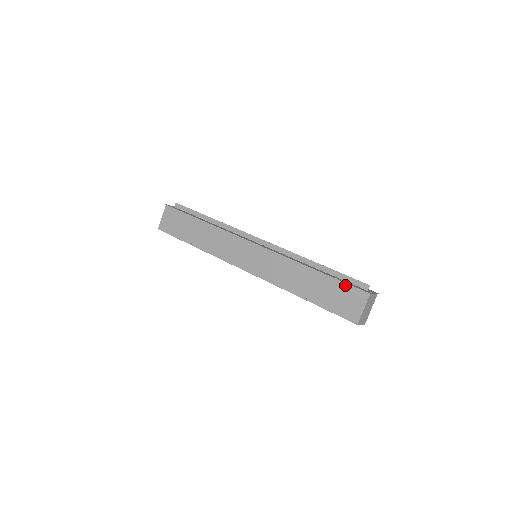
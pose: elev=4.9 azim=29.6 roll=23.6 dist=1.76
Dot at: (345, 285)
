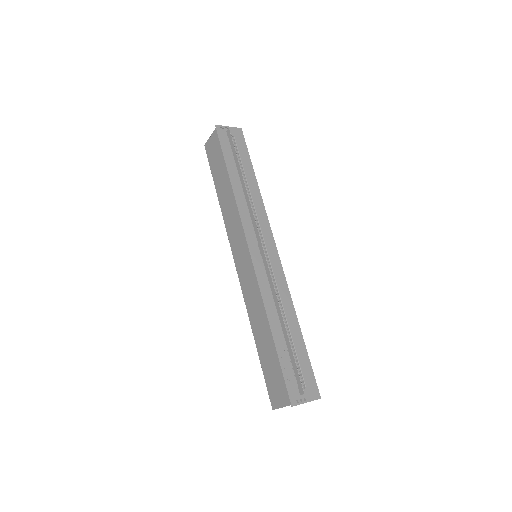
Dot at: (283, 374)
